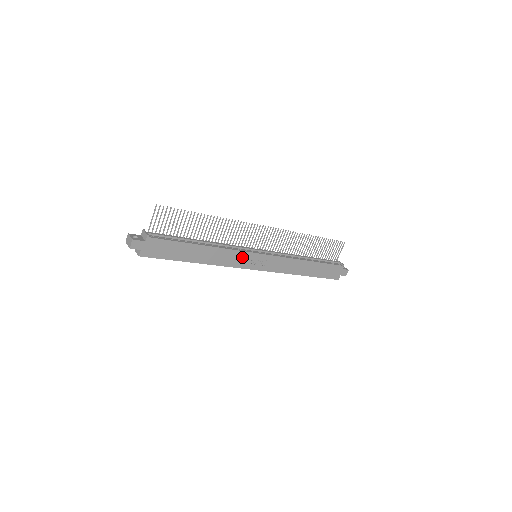
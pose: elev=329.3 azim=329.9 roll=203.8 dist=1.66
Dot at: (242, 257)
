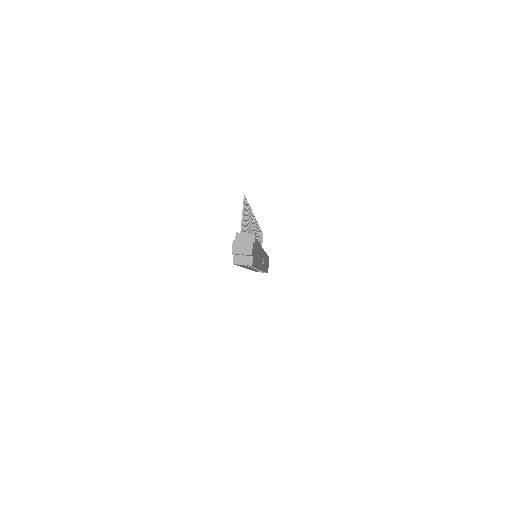
Dot at: (262, 256)
